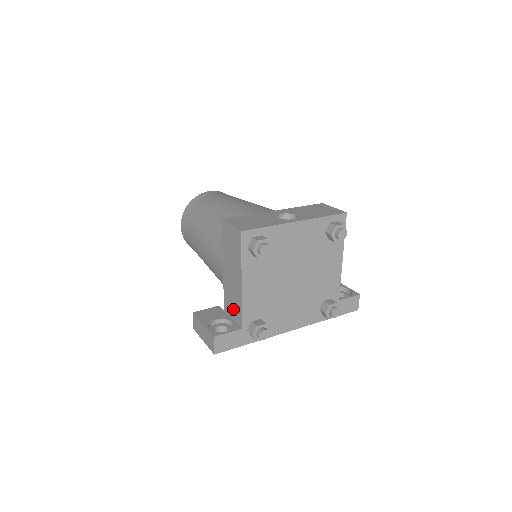
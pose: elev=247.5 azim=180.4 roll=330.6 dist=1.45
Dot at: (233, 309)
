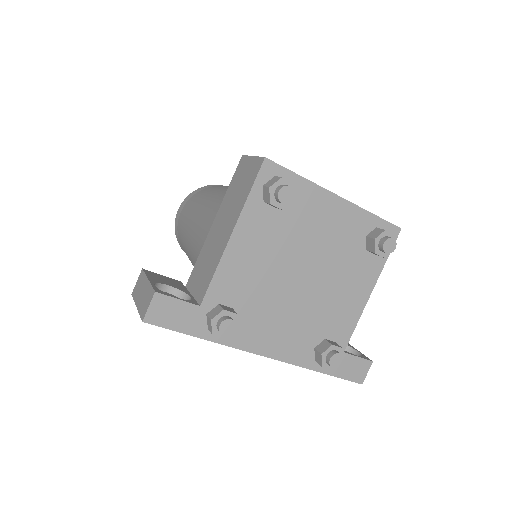
Dot at: (200, 279)
